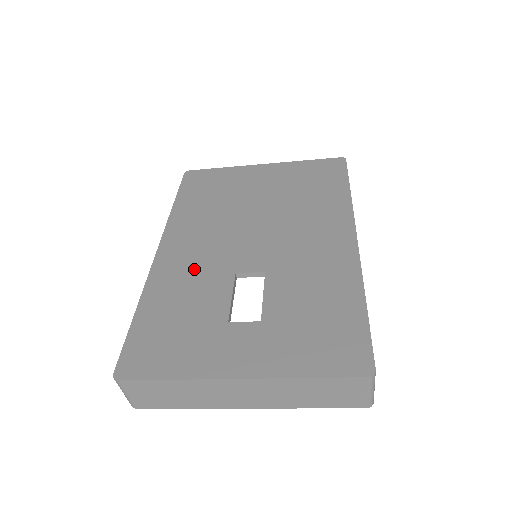
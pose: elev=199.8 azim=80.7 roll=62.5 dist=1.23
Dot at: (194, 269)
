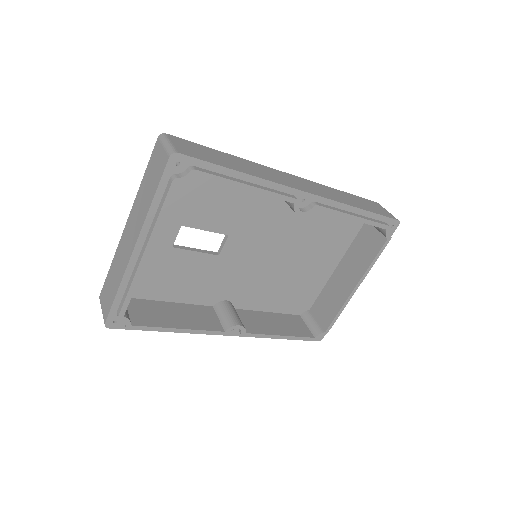
Dot at: occluded
